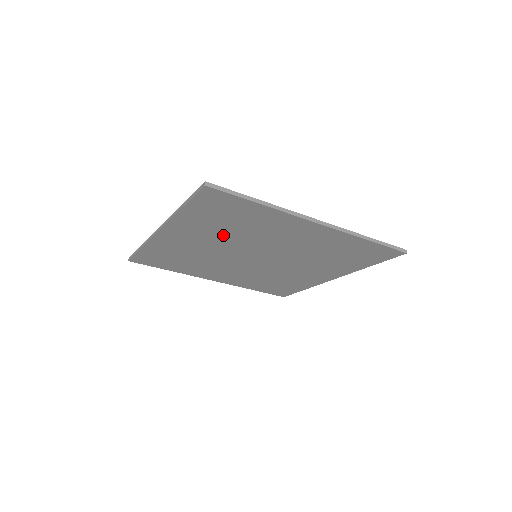
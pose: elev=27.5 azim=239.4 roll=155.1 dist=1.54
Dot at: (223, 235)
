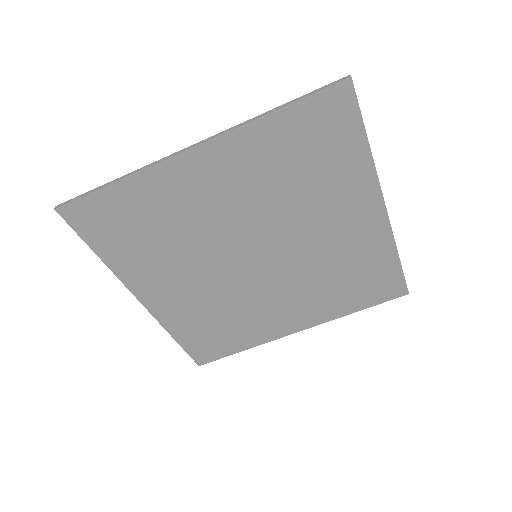
Dot at: (177, 255)
